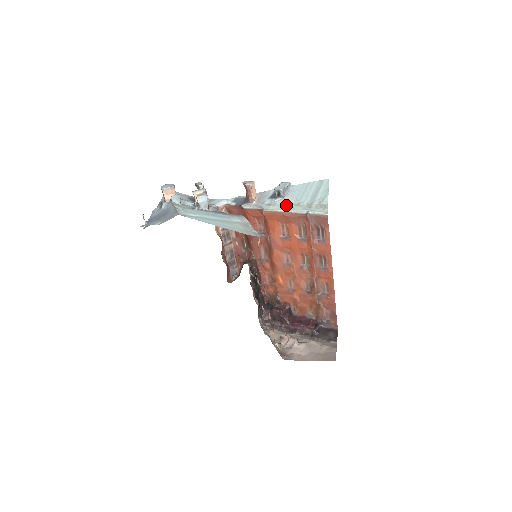
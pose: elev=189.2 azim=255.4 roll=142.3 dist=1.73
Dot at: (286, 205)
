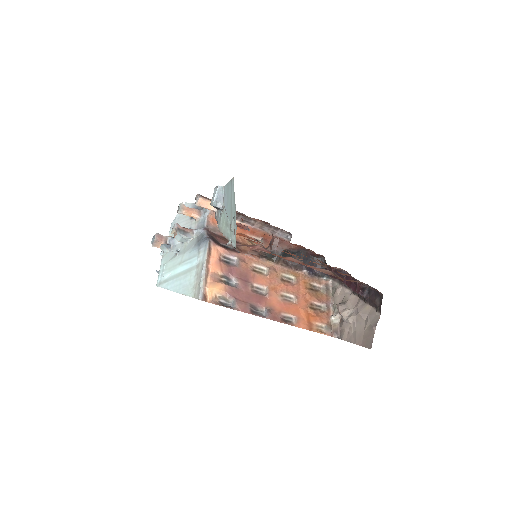
Dot at: (223, 224)
